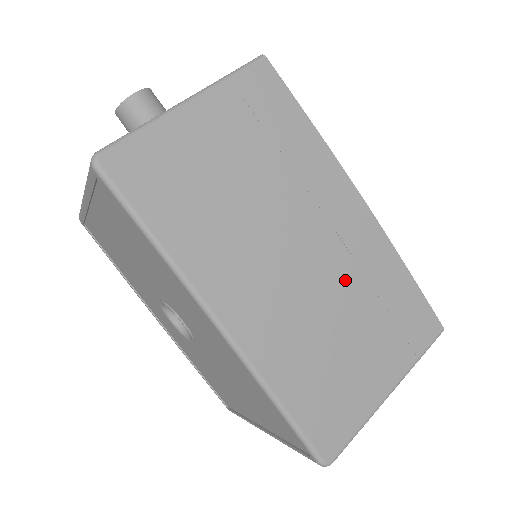
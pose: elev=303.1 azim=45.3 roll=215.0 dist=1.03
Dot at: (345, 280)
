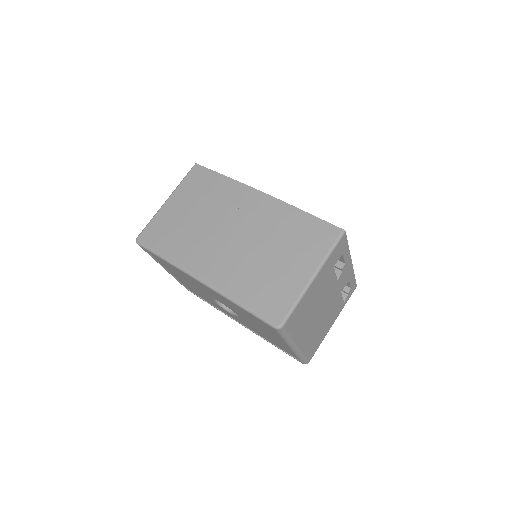
Dot at: (261, 233)
